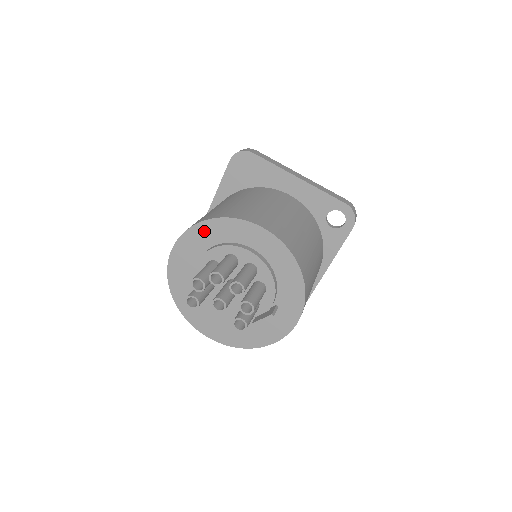
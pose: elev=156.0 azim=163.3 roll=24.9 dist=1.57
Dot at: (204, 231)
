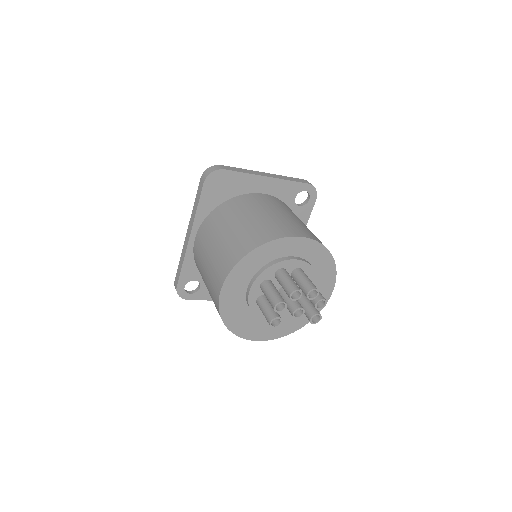
Dot at: (251, 260)
